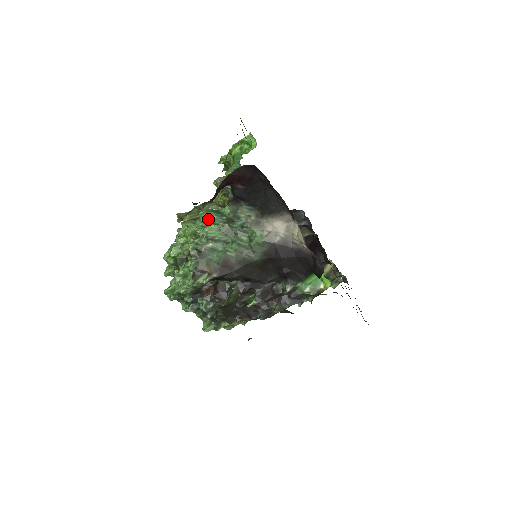
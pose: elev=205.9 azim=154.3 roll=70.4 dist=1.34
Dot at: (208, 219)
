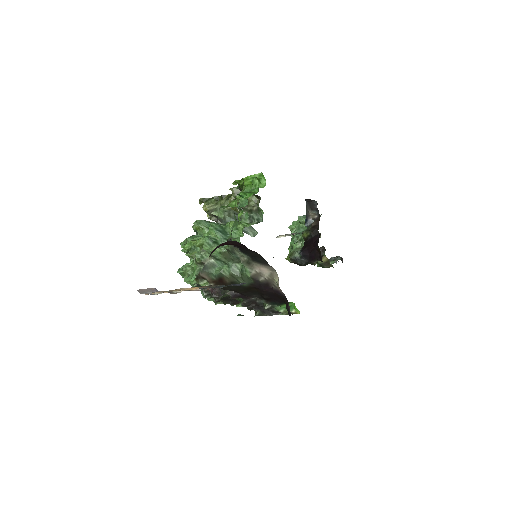
Dot at: (215, 236)
